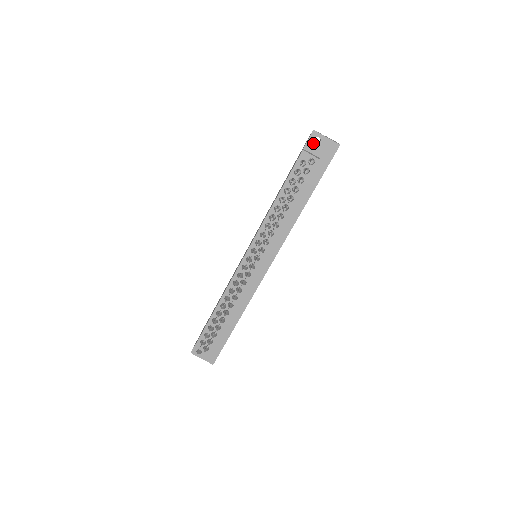
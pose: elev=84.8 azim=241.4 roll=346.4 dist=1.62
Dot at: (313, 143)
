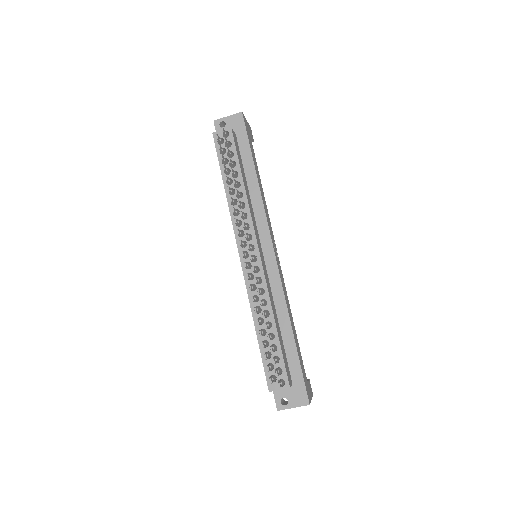
Dot at: (221, 129)
